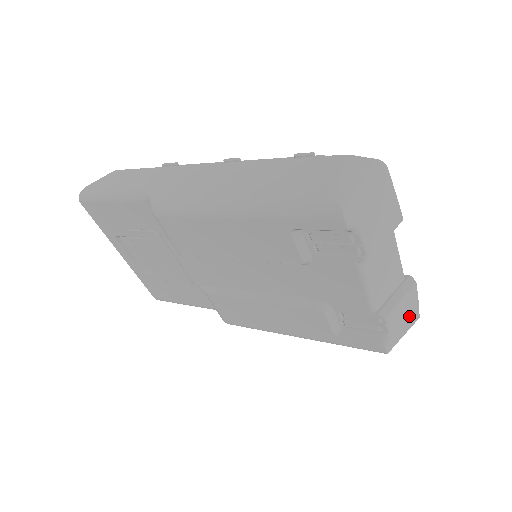
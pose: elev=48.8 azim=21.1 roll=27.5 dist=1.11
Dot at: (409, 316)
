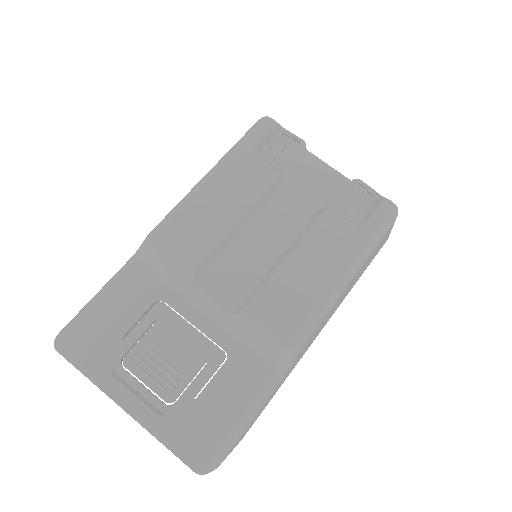
Dot at: occluded
